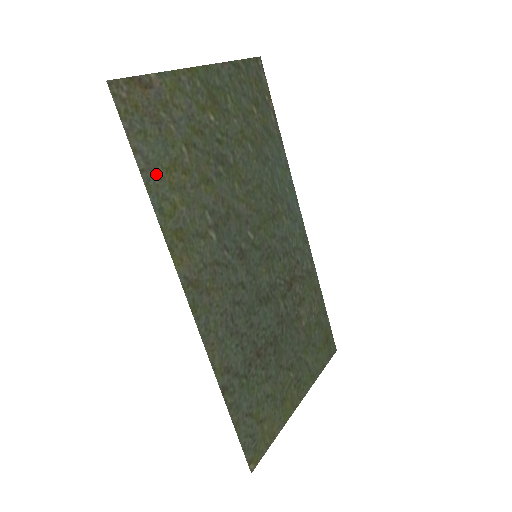
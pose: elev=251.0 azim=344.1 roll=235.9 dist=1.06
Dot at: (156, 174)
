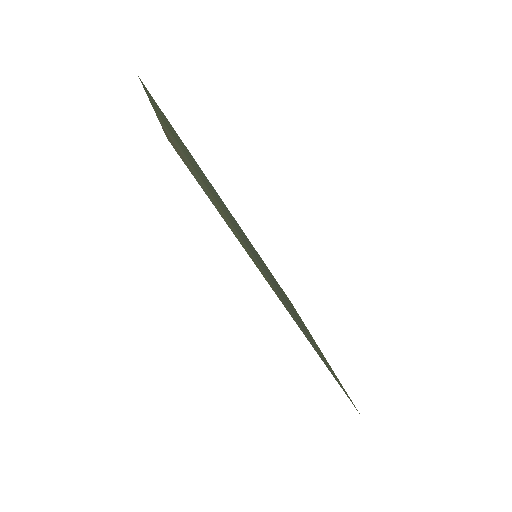
Dot at: (222, 216)
